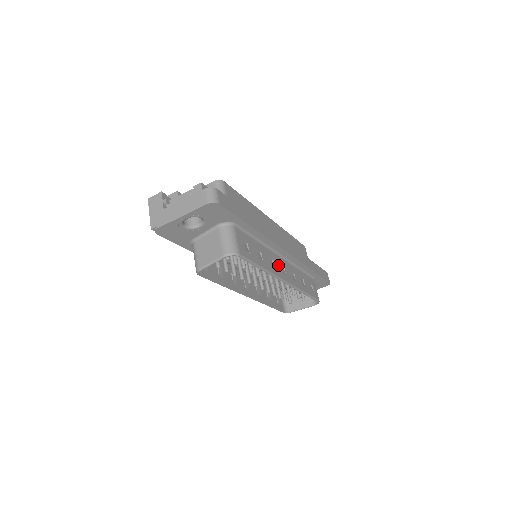
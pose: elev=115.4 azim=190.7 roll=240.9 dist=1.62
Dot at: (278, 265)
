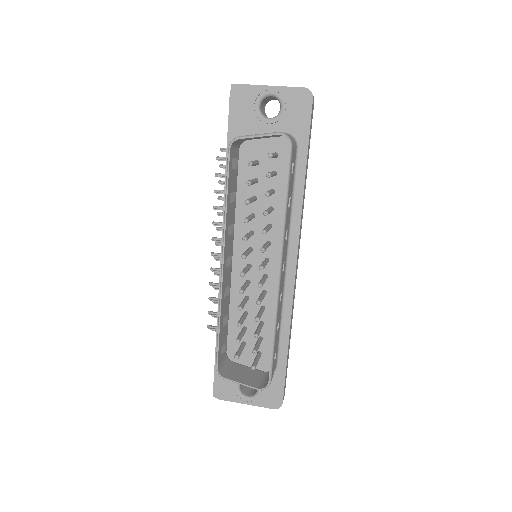
Dot at: (285, 252)
